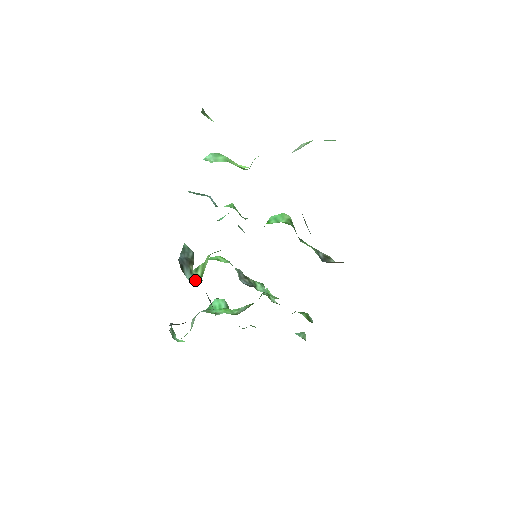
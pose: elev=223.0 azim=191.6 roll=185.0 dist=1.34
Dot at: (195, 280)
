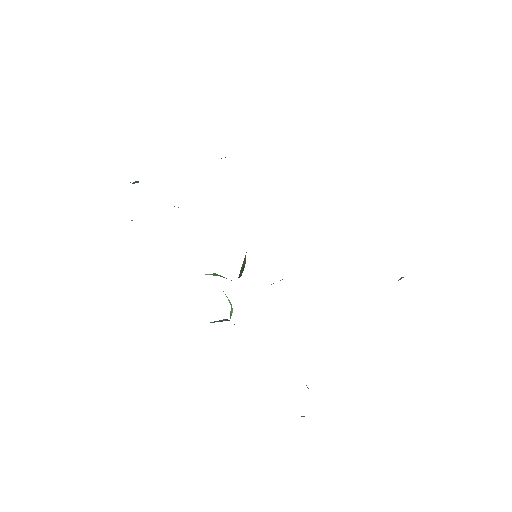
Dot at: occluded
